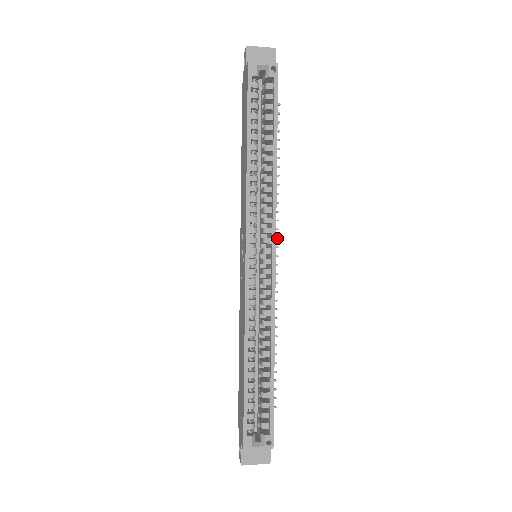
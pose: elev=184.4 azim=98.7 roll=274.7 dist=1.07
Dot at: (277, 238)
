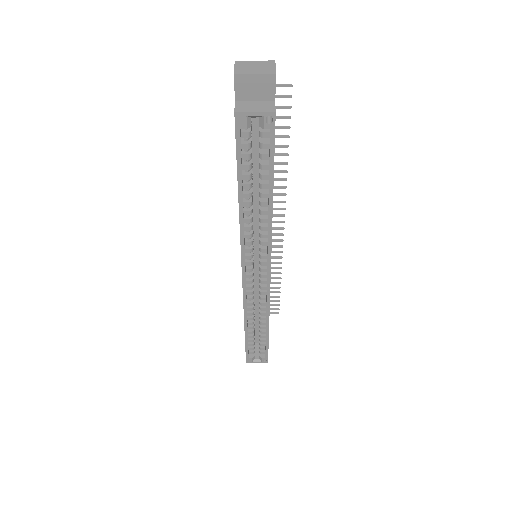
Dot at: (283, 216)
